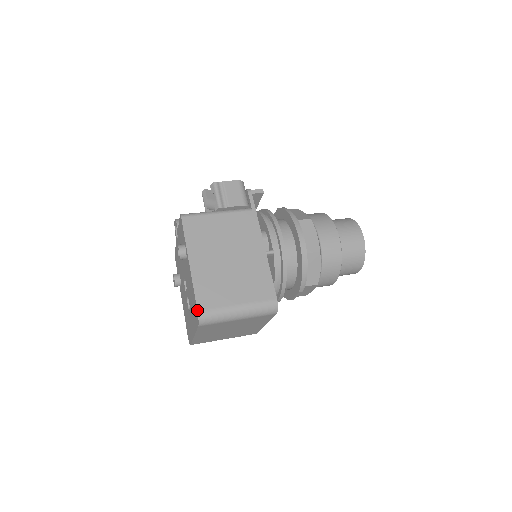
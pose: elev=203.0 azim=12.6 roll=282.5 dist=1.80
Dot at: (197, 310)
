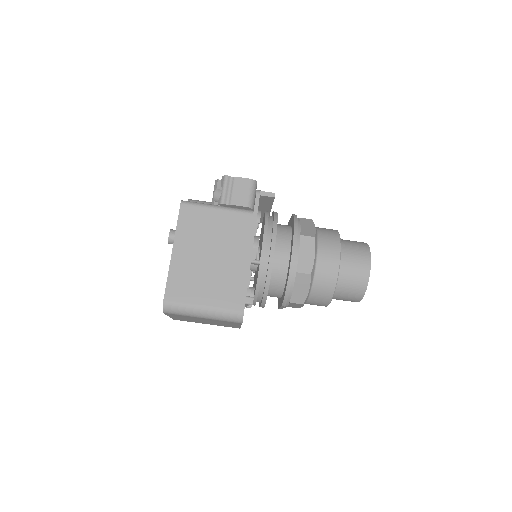
Dot at: occluded
